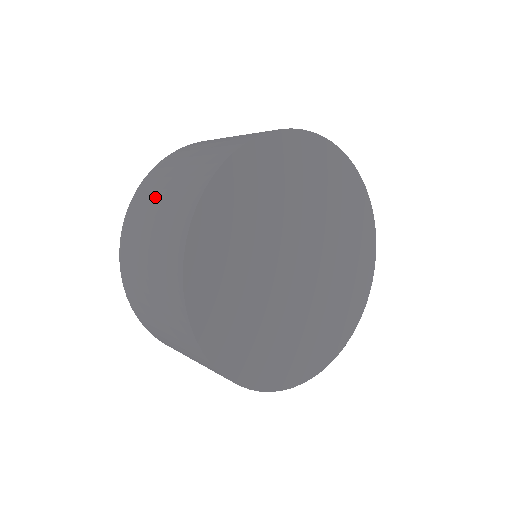
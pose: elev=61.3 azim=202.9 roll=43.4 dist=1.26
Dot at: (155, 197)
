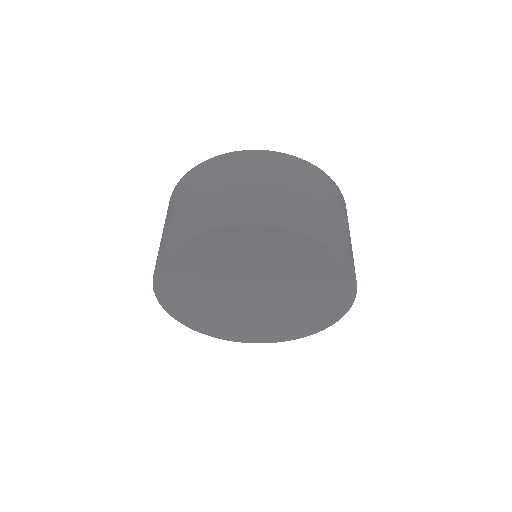
Dot at: (196, 189)
